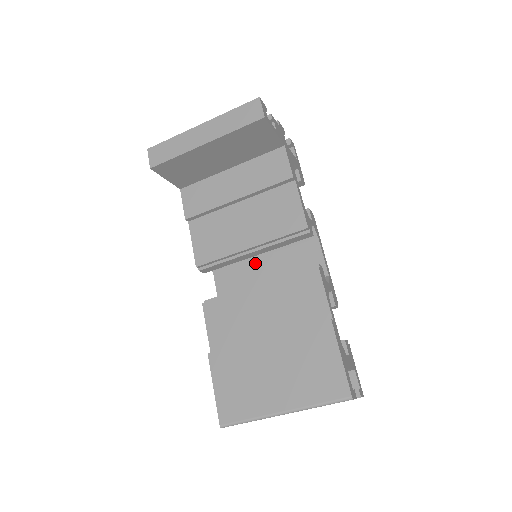
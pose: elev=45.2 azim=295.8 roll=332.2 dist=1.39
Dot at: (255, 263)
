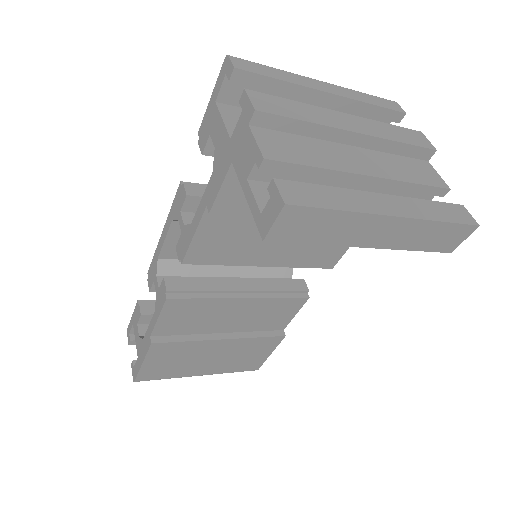
Dot at: occluded
